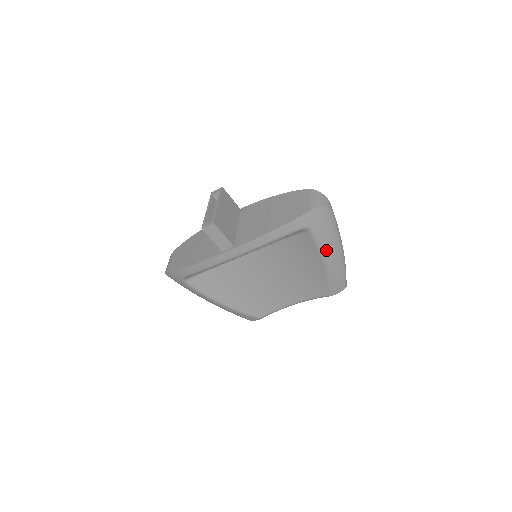
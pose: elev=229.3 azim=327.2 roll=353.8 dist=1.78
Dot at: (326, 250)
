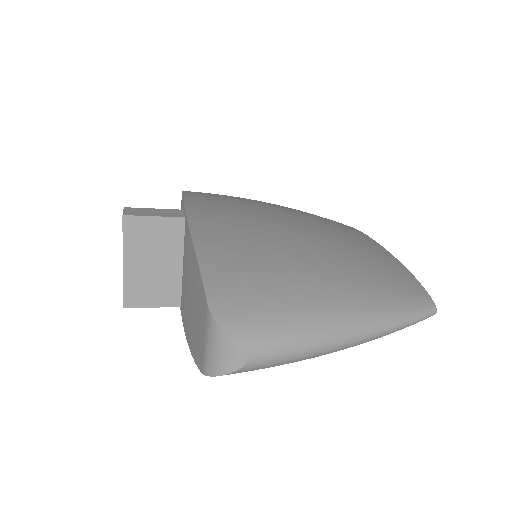
Dot at: occluded
